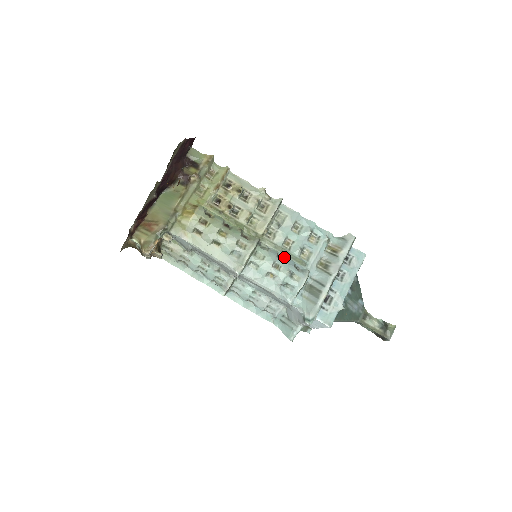
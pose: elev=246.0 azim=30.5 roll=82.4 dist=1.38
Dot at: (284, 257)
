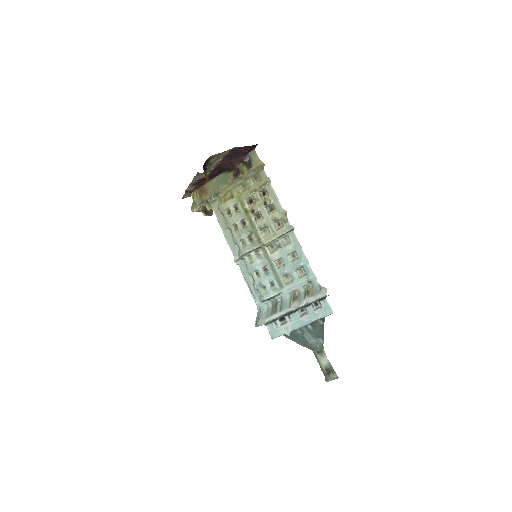
Dot at: (269, 271)
